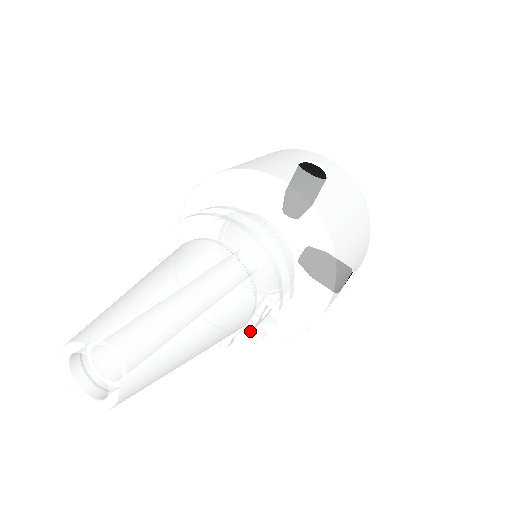
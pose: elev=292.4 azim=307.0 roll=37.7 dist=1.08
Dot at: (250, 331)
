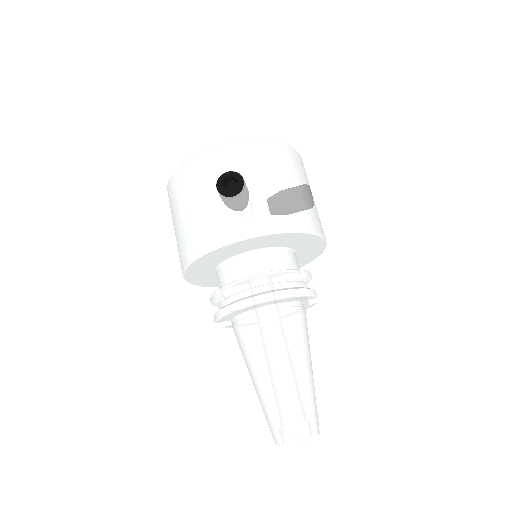
Dot at: (308, 306)
